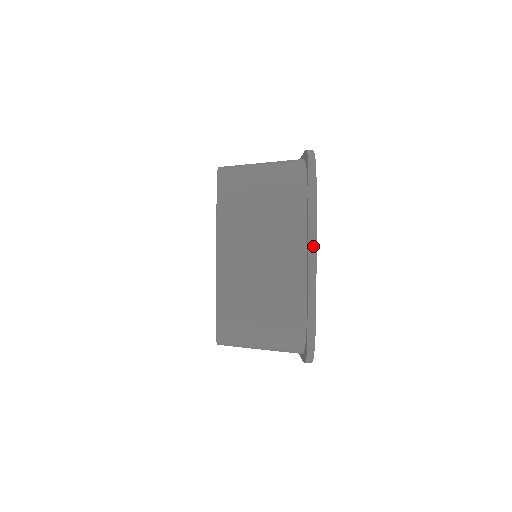
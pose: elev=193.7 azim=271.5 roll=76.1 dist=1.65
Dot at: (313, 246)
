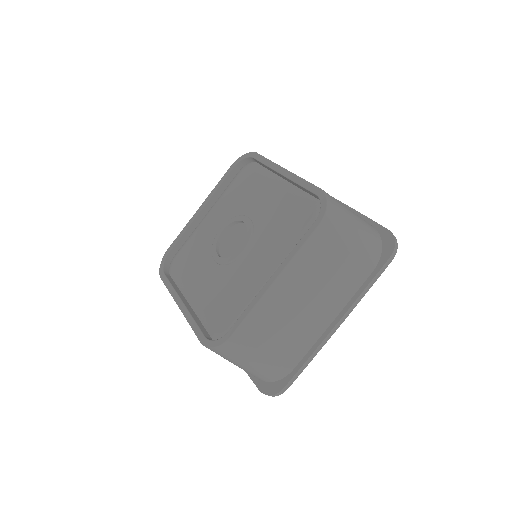
Dot at: occluded
